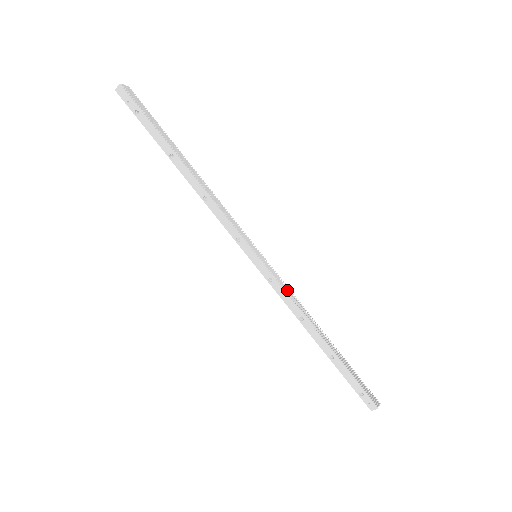
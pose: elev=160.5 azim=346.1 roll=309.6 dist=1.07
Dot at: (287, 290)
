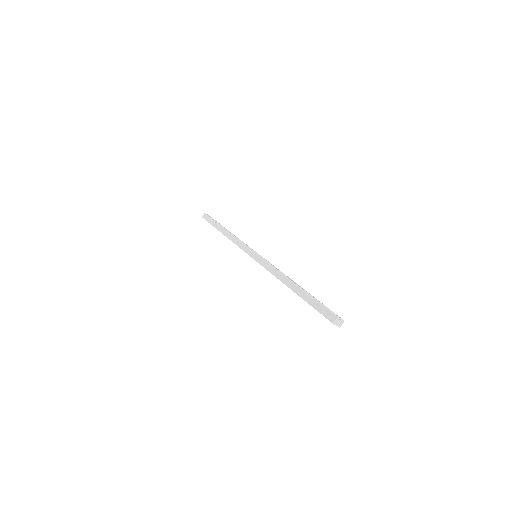
Dot at: (271, 265)
